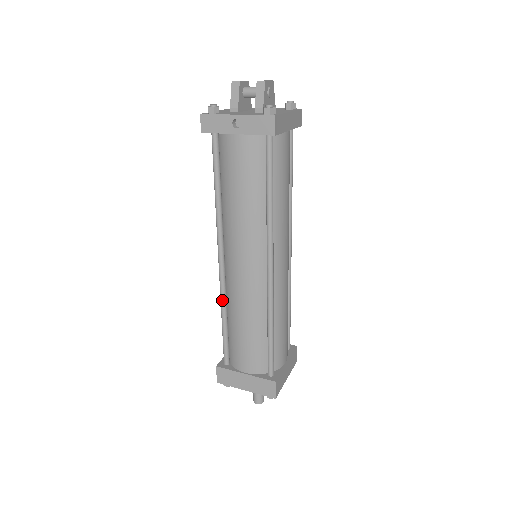
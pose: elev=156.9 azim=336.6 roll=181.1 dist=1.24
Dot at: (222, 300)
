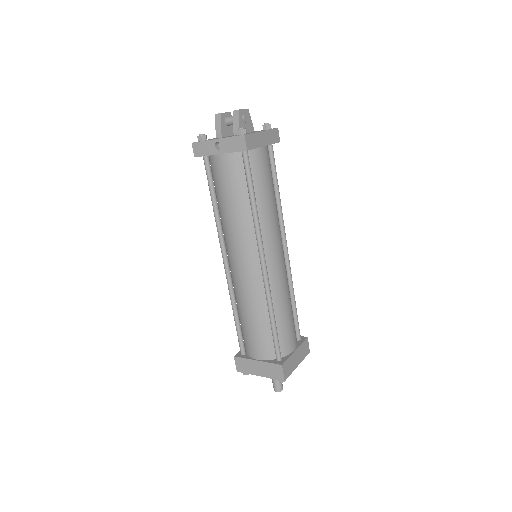
Dot at: (231, 296)
